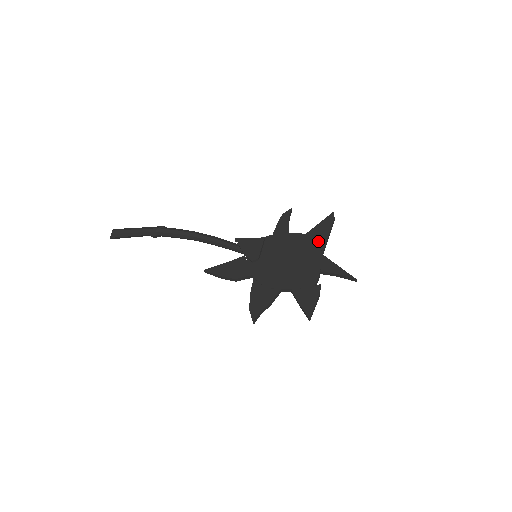
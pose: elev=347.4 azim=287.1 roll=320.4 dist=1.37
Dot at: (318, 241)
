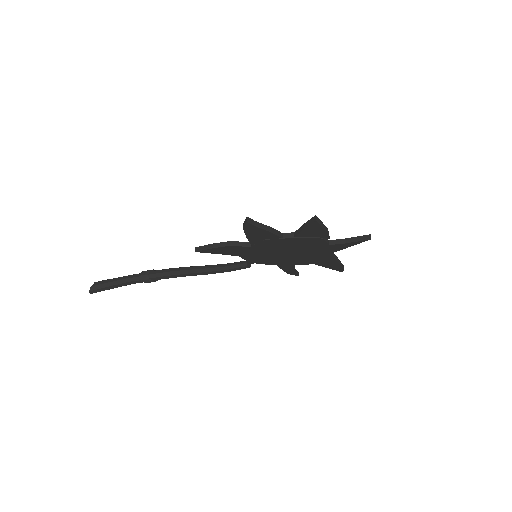
Dot at: occluded
